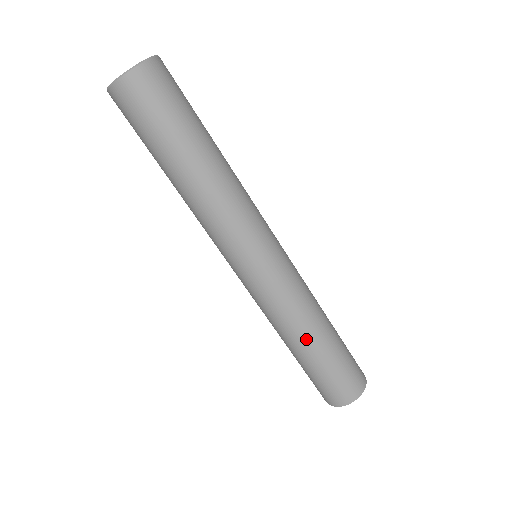
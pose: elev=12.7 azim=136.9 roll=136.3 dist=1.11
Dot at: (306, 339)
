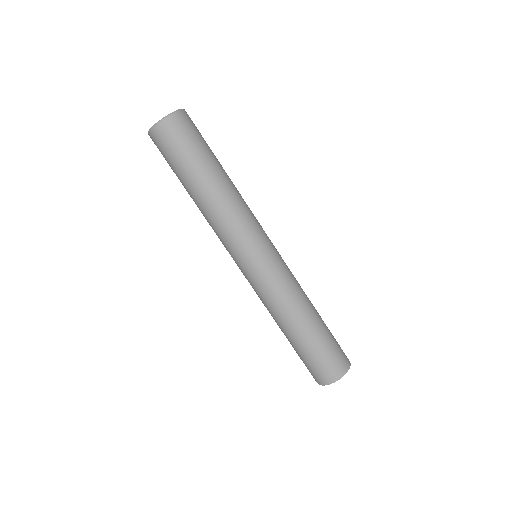
Dot at: (283, 327)
